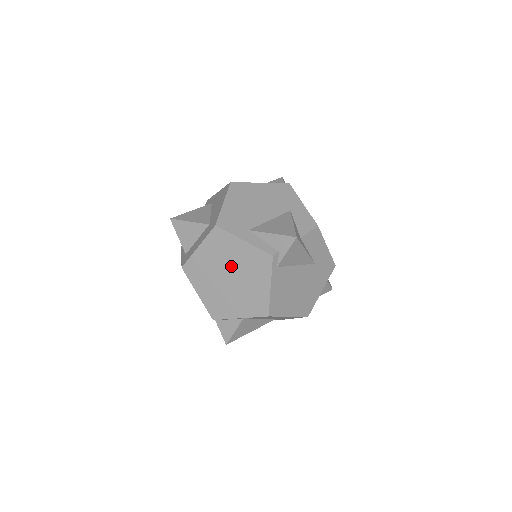
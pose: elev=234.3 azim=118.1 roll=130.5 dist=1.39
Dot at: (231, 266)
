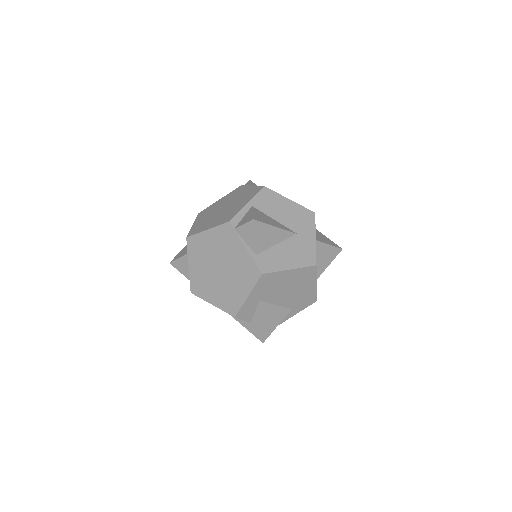
Dot at: (221, 207)
